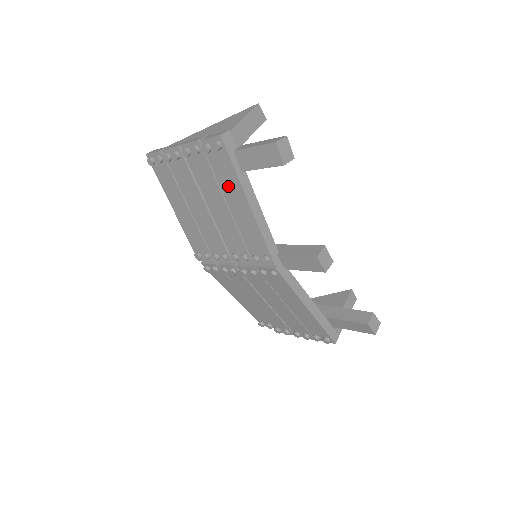
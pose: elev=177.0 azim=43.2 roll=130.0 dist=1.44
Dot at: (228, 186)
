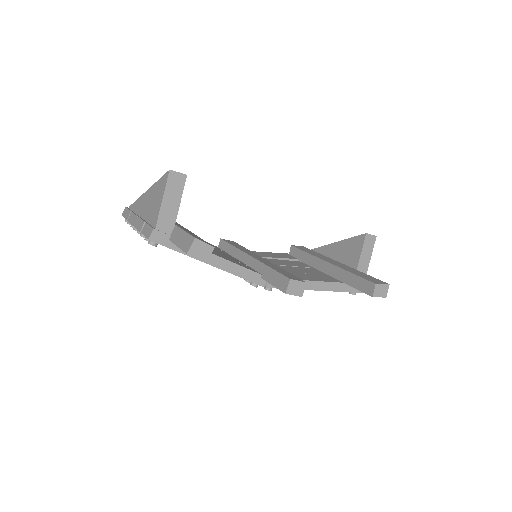
Dot at: occluded
